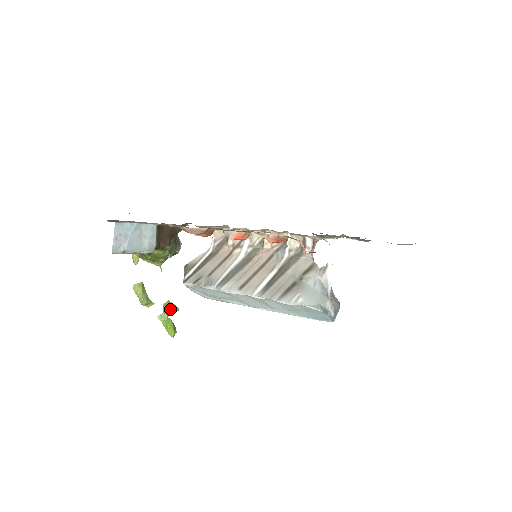
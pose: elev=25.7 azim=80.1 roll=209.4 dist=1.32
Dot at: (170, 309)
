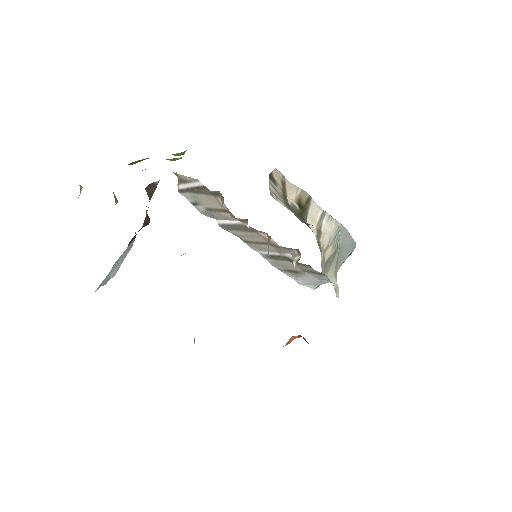
Dot at: (172, 160)
